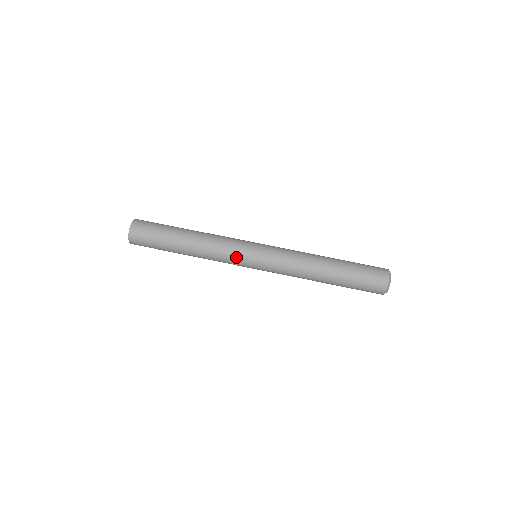
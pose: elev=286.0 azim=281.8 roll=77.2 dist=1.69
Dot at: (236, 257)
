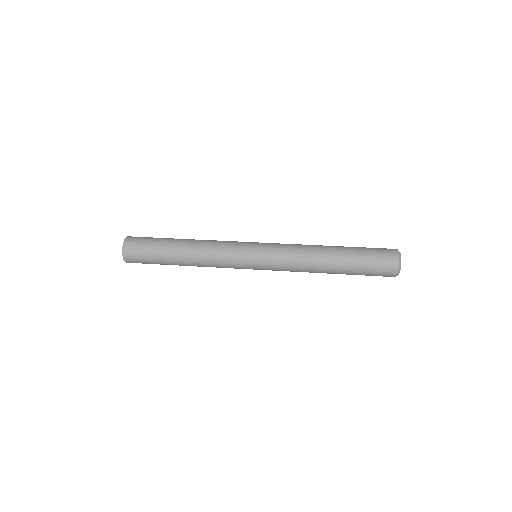
Dot at: (235, 261)
